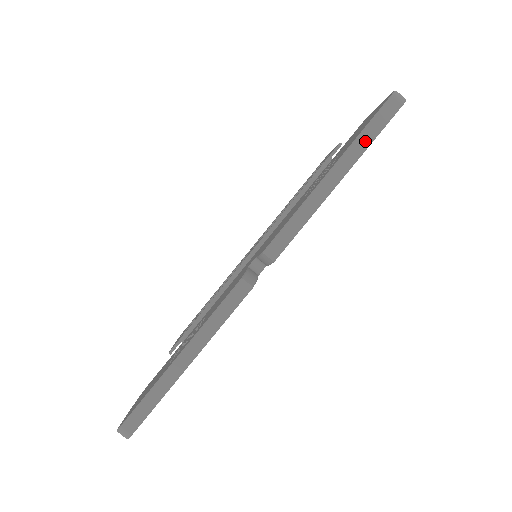
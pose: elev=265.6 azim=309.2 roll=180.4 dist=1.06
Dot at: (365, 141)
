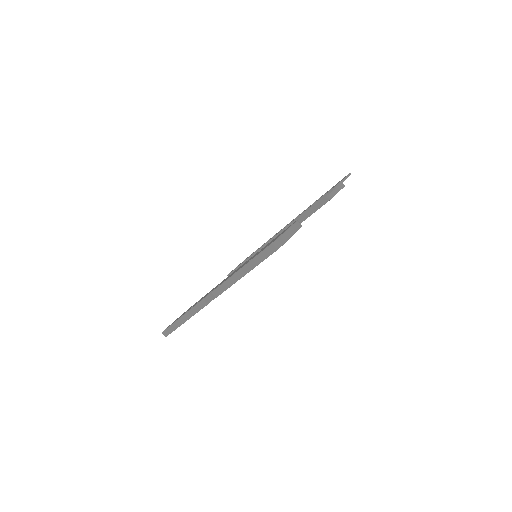
Dot at: (256, 262)
